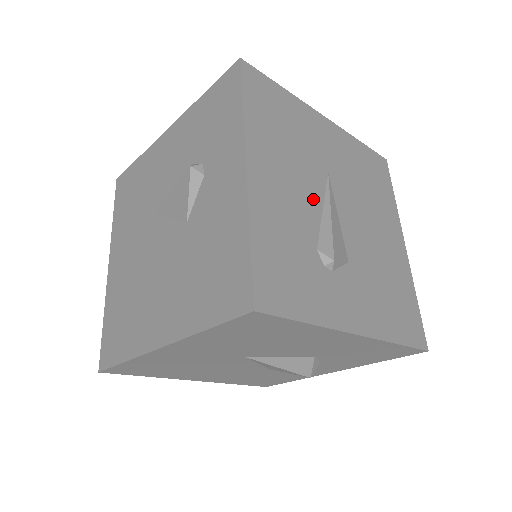
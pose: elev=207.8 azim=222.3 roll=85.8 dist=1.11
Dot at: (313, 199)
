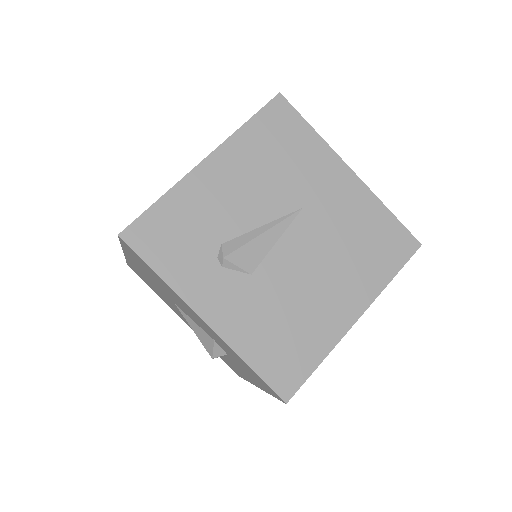
Dot at: (258, 214)
